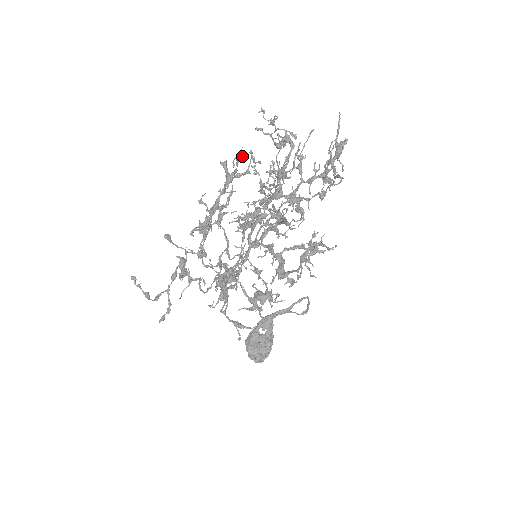
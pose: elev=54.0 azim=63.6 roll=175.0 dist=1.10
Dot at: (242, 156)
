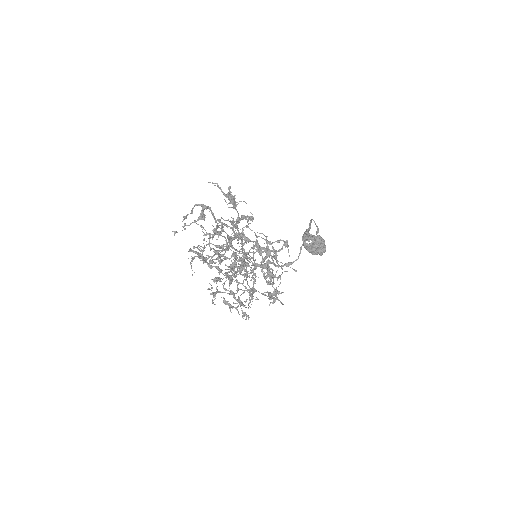
Dot at: (193, 258)
